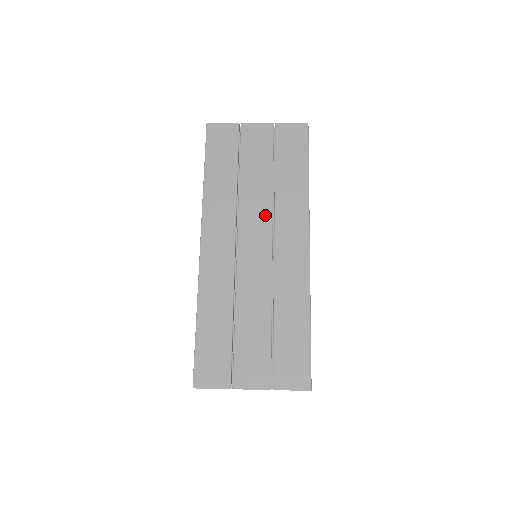
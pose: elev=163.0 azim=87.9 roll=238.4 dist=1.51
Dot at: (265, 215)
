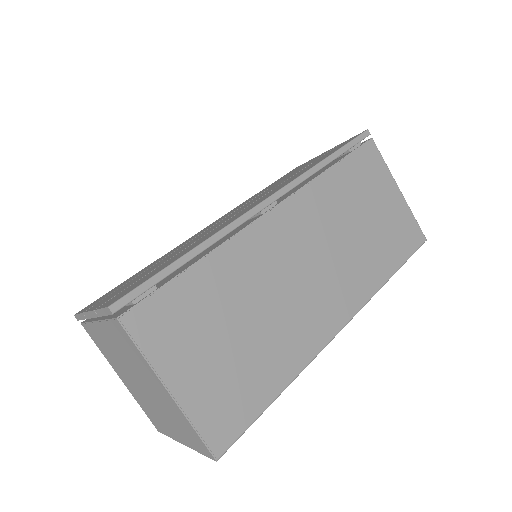
Dot at: occluded
